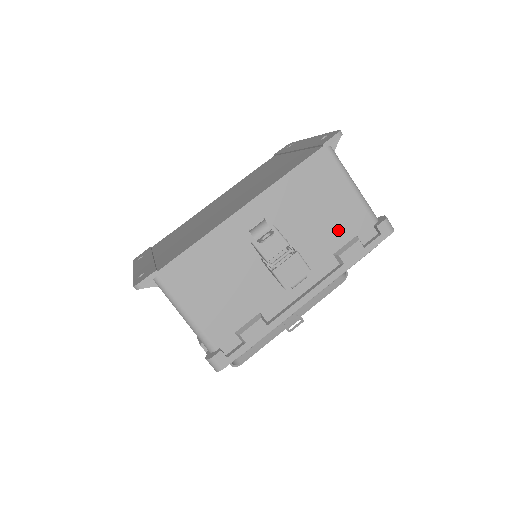
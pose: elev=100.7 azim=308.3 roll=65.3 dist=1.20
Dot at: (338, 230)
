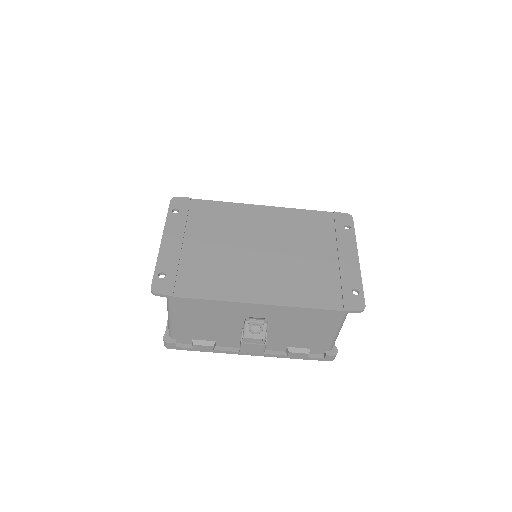
Dot at: (303, 341)
